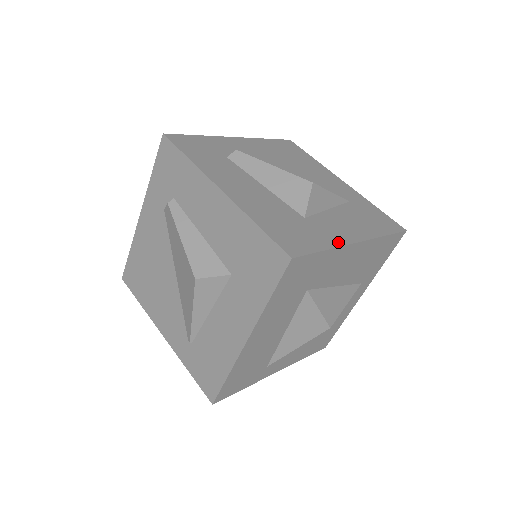
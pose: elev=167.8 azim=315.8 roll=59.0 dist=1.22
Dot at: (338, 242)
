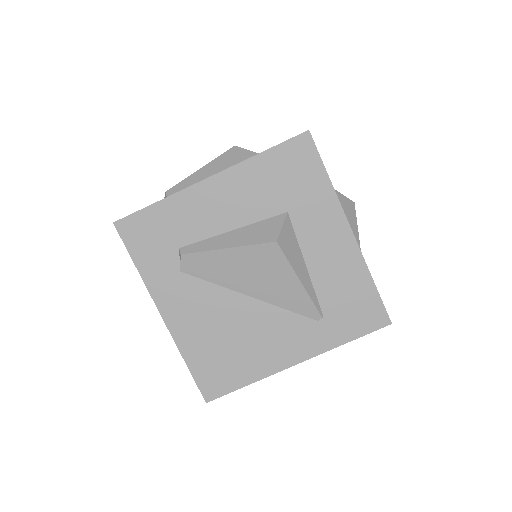
Dot at: occluded
